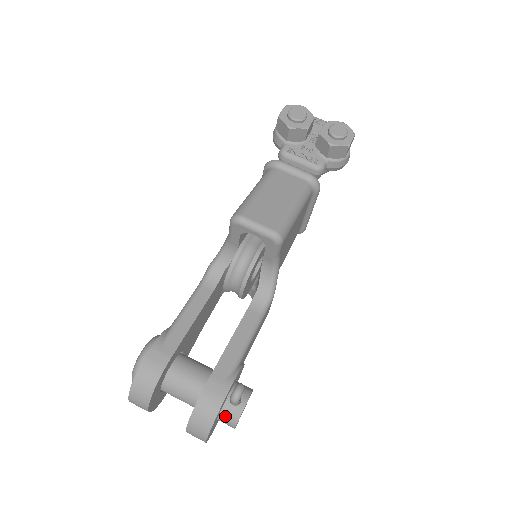
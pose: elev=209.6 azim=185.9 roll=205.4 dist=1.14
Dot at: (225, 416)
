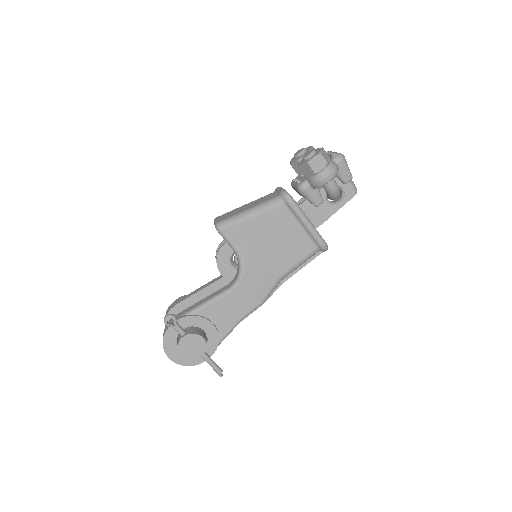
Dot at: occluded
